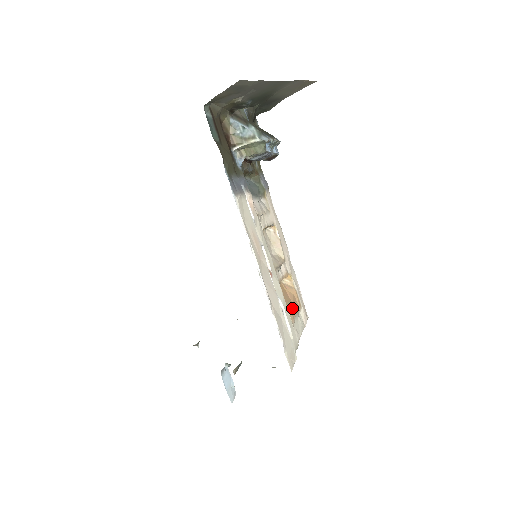
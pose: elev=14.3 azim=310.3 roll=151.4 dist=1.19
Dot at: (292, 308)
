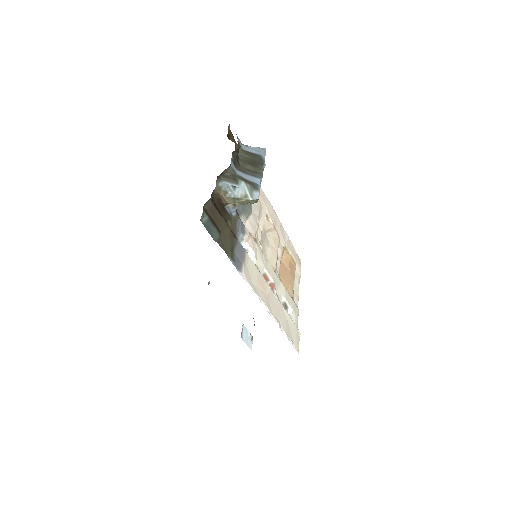
Dot at: (290, 279)
